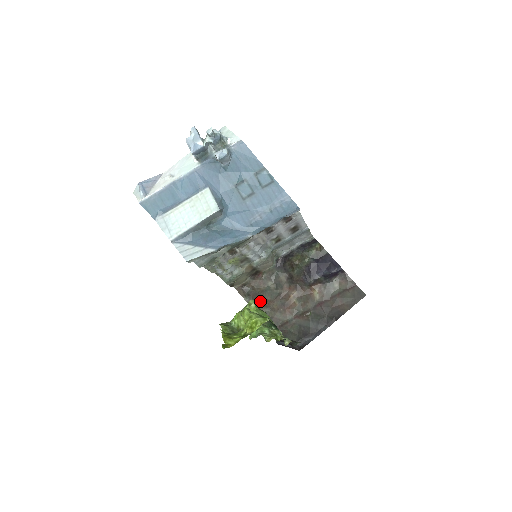
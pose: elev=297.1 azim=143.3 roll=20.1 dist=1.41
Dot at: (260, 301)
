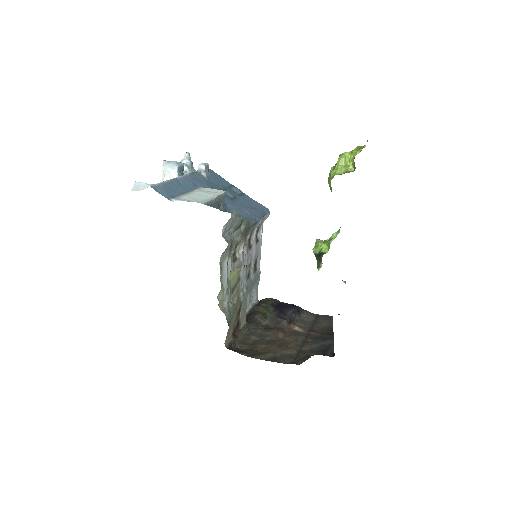
Dot at: (258, 351)
